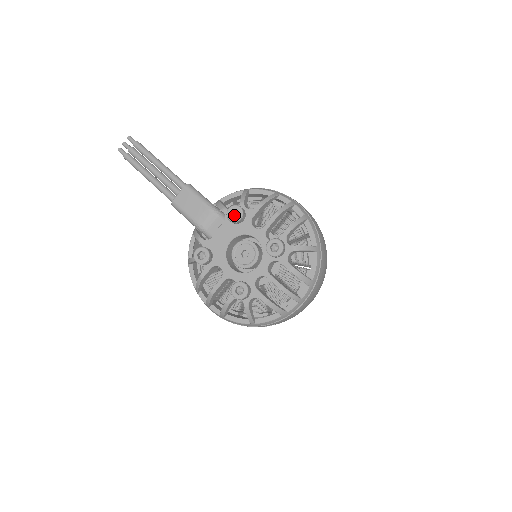
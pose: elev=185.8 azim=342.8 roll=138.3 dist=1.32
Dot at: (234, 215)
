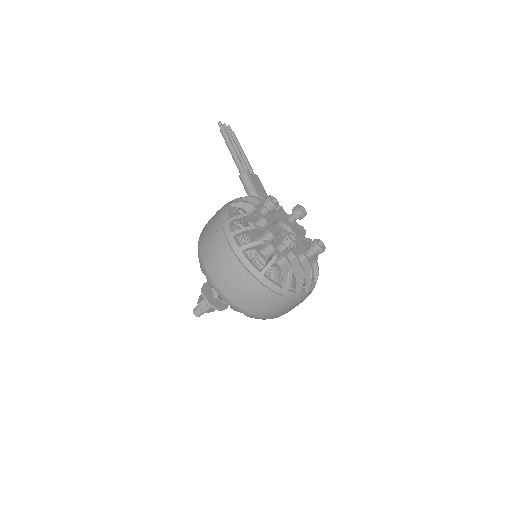
Dot at: occluded
